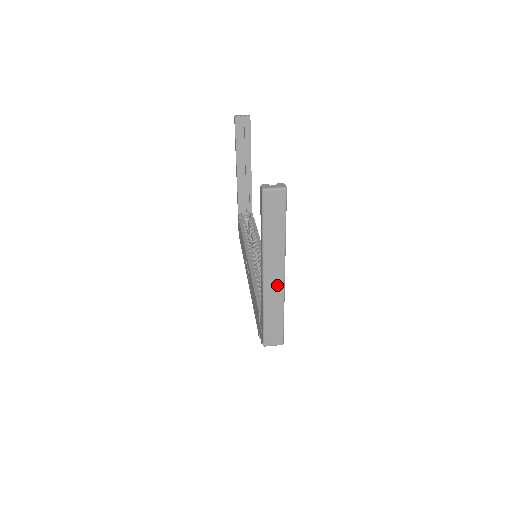
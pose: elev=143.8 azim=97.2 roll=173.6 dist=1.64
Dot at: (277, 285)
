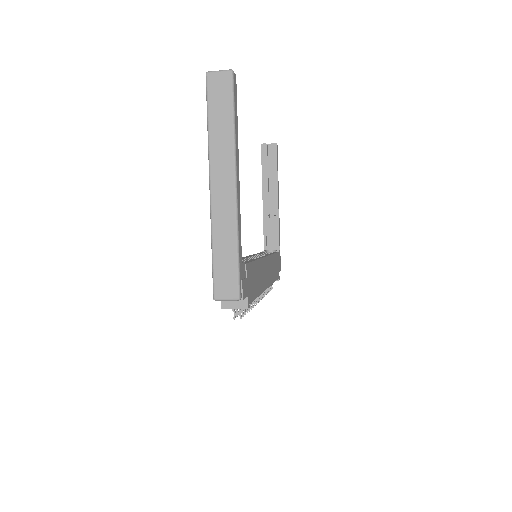
Dot at: (227, 201)
